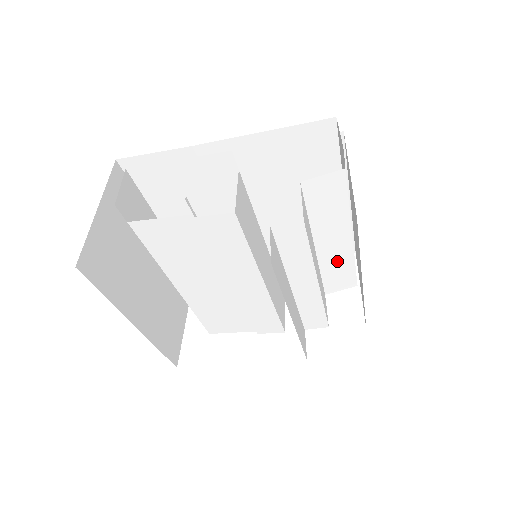
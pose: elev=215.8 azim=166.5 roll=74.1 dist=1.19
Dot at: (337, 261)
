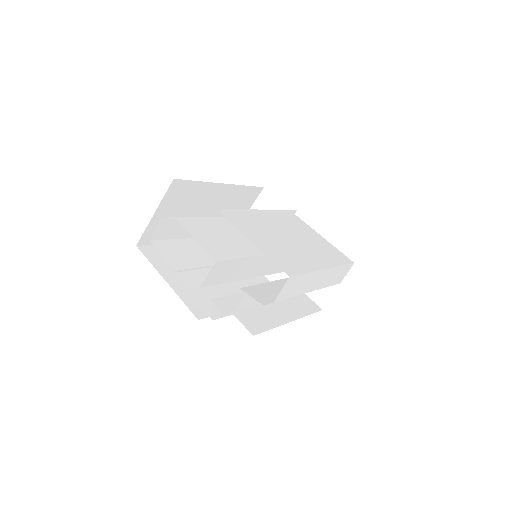
Dot at: occluded
